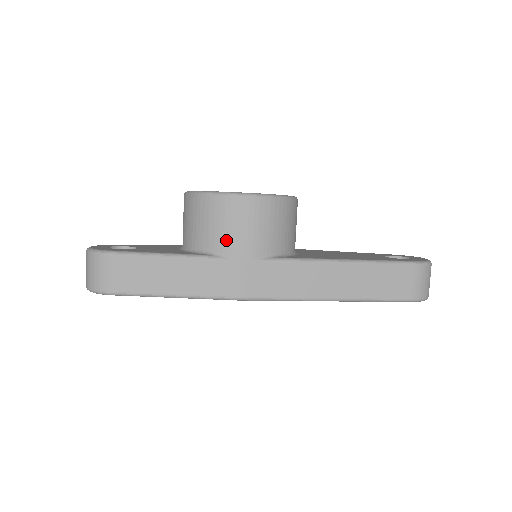
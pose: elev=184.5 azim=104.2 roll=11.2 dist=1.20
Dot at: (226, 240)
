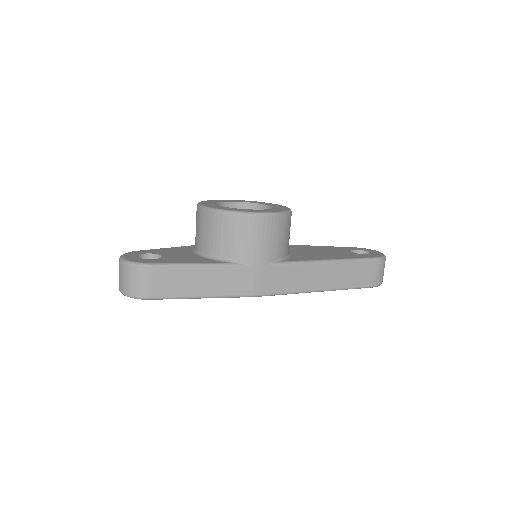
Dot at: (245, 251)
